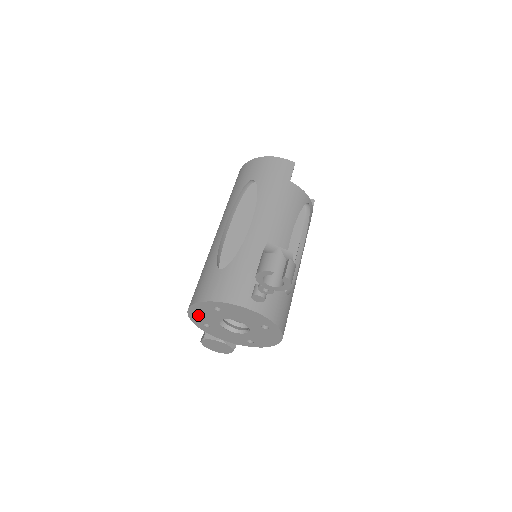
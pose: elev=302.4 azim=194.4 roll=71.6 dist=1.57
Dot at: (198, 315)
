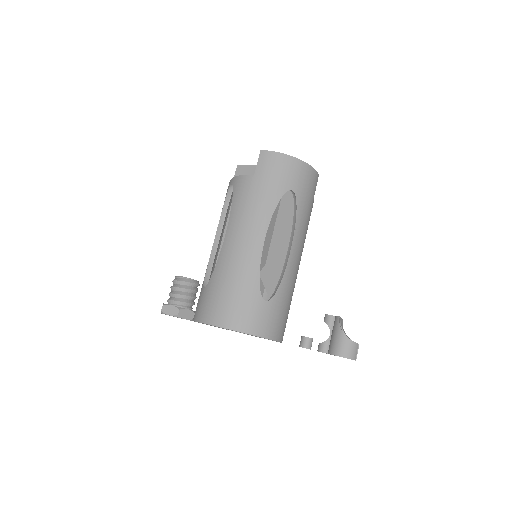
Dot at: occluded
